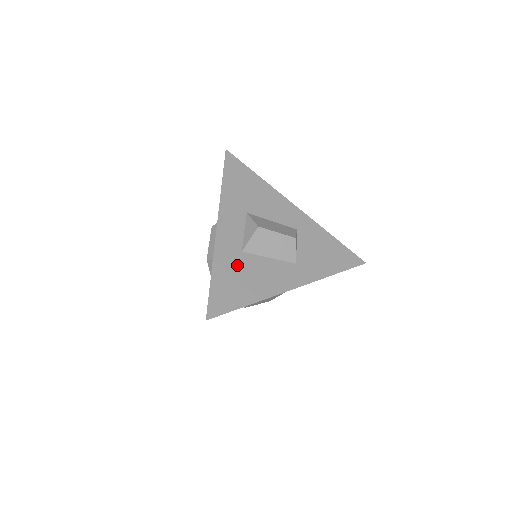
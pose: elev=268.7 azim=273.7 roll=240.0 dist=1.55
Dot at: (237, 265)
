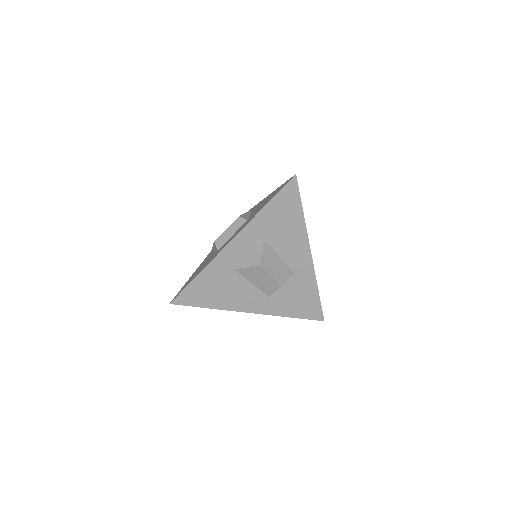
Dot at: (223, 278)
